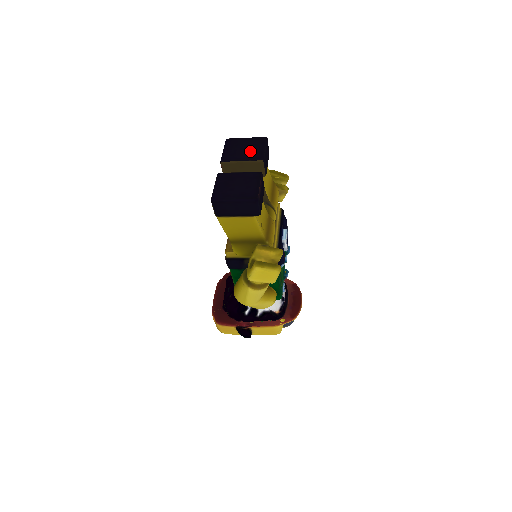
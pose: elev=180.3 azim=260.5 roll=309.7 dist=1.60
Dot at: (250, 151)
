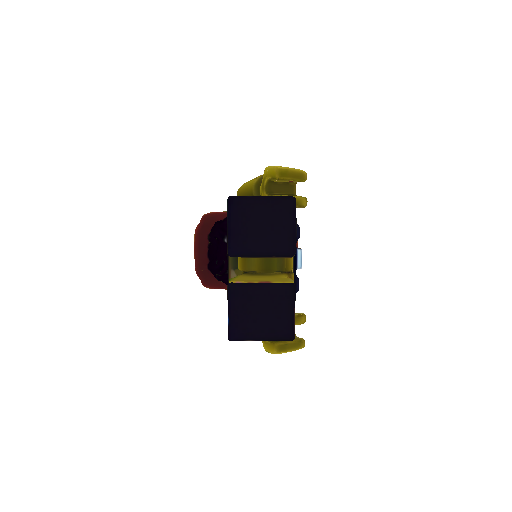
Dot at: (272, 234)
